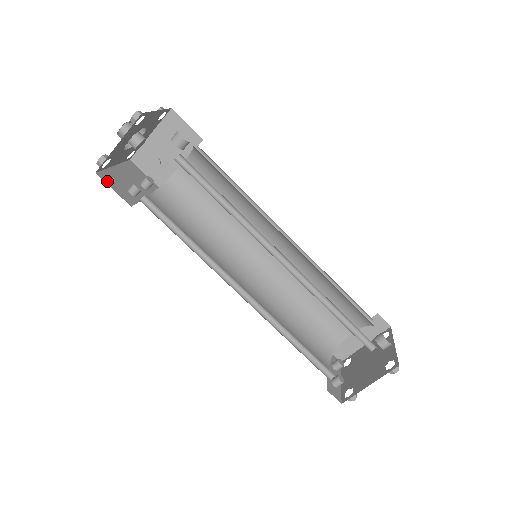
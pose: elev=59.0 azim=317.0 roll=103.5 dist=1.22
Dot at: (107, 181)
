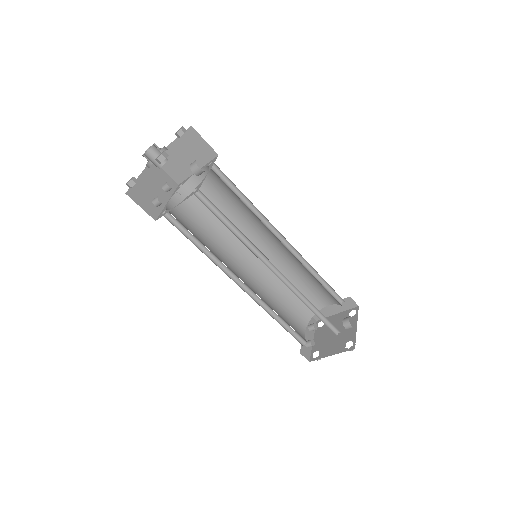
Dot at: (135, 199)
